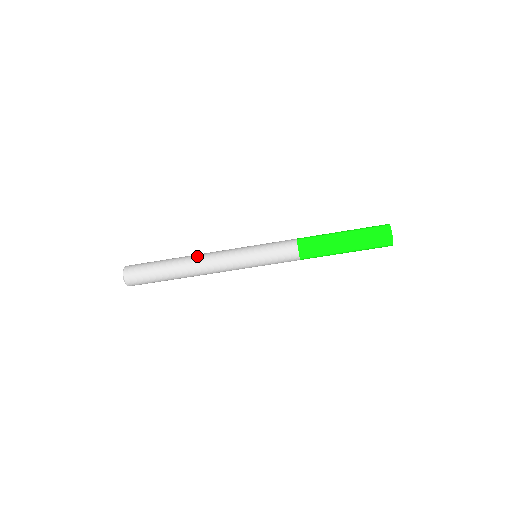
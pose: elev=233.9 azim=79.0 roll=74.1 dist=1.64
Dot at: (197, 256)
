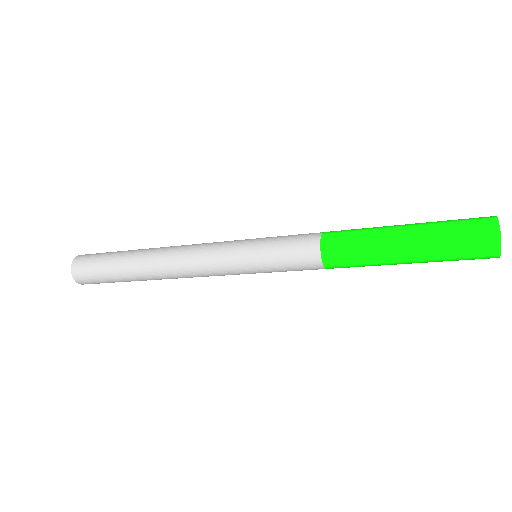
Dot at: (166, 252)
